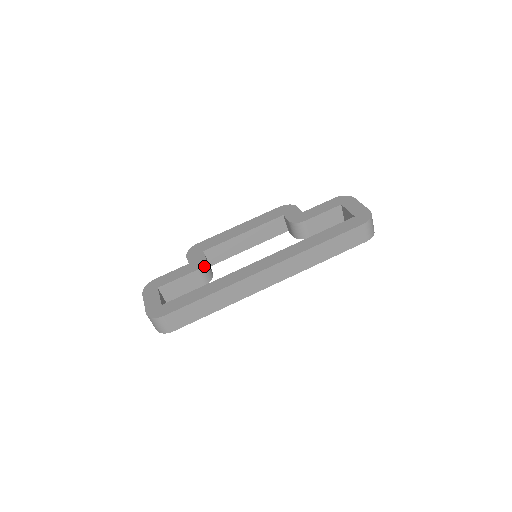
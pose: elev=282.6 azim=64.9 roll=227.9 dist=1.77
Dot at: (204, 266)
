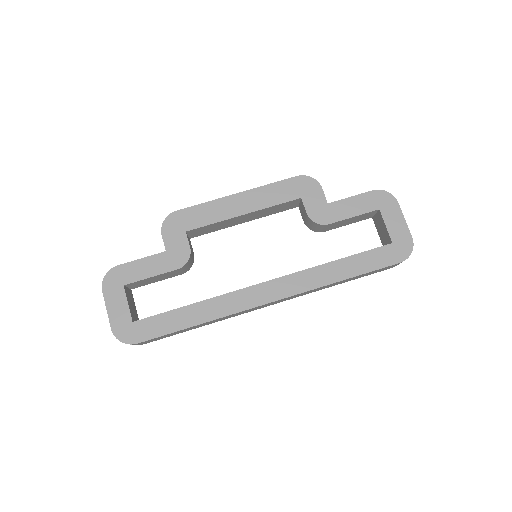
Dot at: (187, 262)
